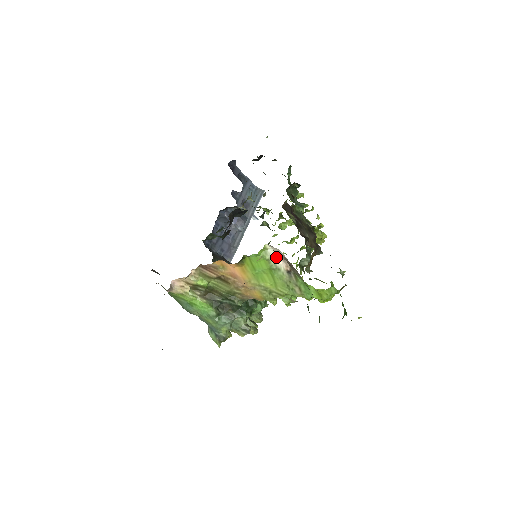
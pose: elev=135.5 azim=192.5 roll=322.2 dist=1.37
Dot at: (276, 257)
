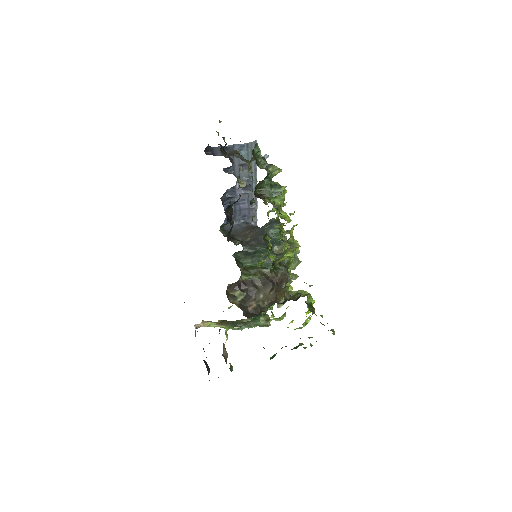
Dot at: occluded
